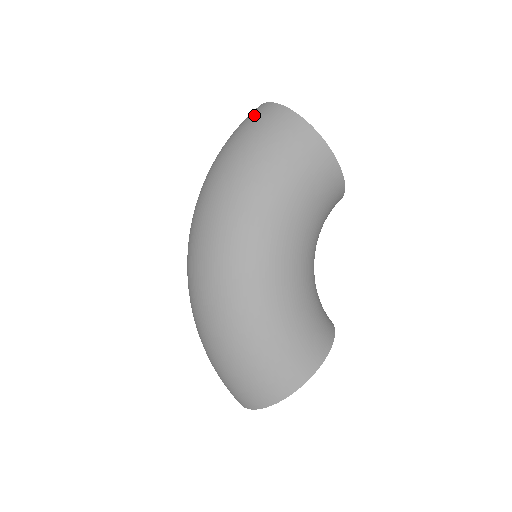
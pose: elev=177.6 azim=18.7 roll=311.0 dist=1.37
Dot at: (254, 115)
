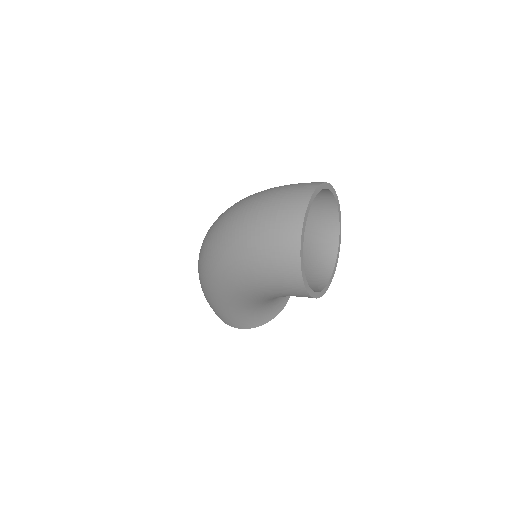
Dot at: (285, 220)
